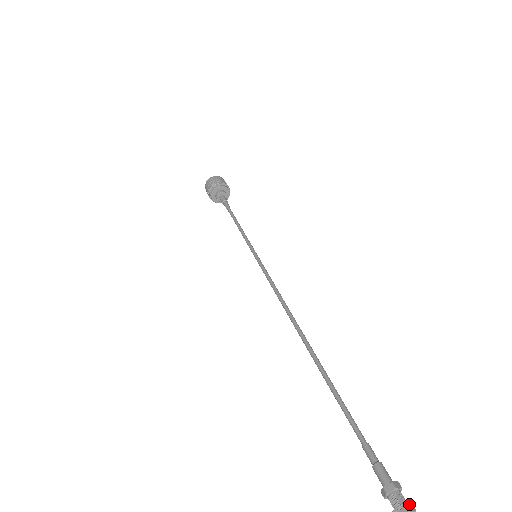
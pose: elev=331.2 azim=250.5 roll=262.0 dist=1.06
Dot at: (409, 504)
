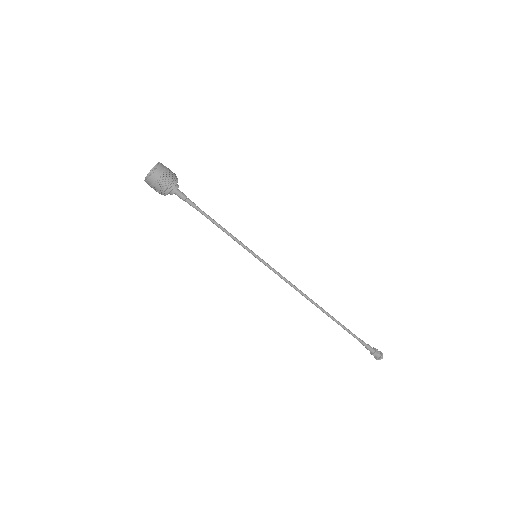
Dot at: (381, 353)
